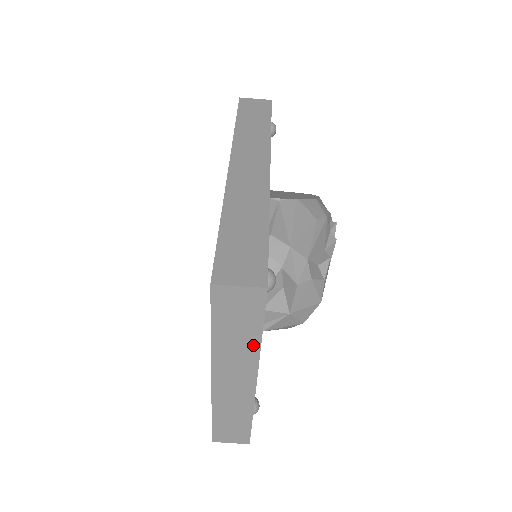
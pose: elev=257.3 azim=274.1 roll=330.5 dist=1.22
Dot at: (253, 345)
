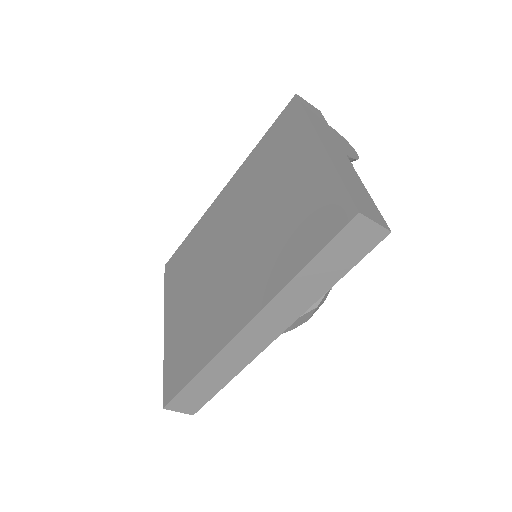
Dot at: occluded
